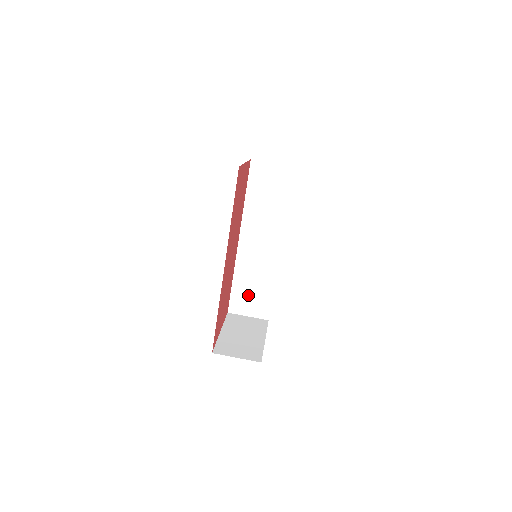
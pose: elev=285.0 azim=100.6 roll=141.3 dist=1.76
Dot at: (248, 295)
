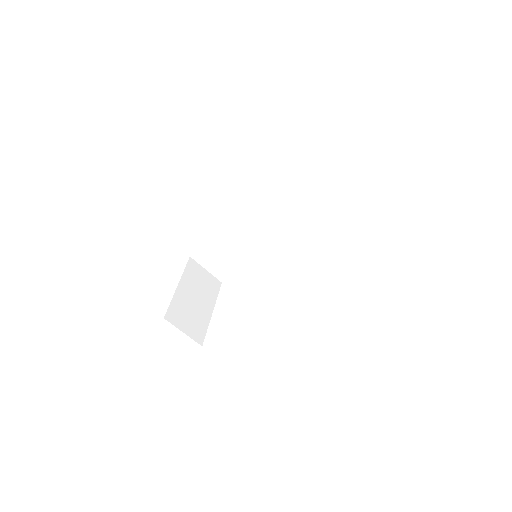
Dot at: (219, 256)
